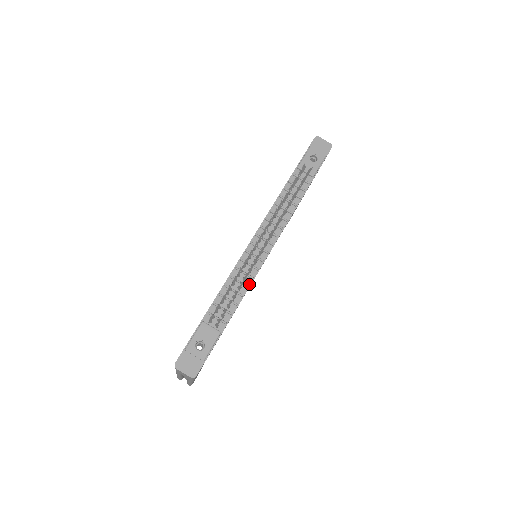
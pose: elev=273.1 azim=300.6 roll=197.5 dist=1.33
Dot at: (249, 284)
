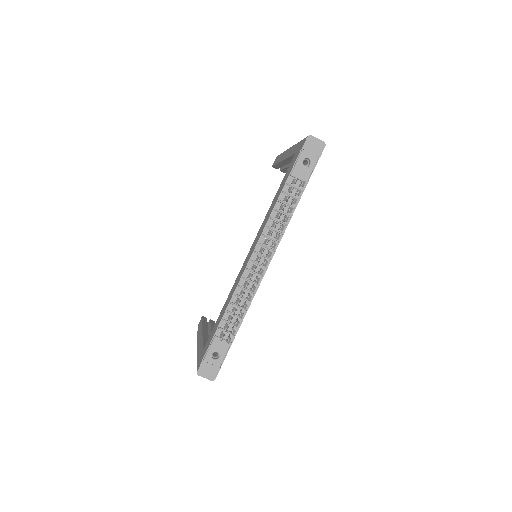
Dot at: (252, 298)
